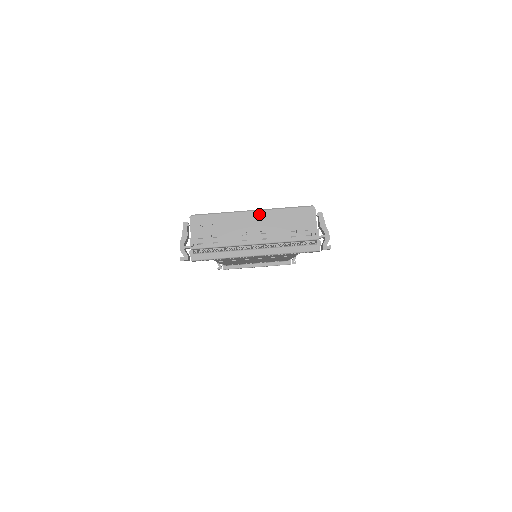
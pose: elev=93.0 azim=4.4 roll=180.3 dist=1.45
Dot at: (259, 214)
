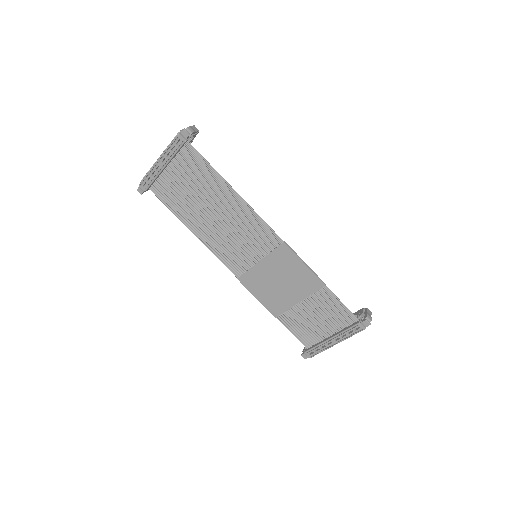
Dot at: occluded
